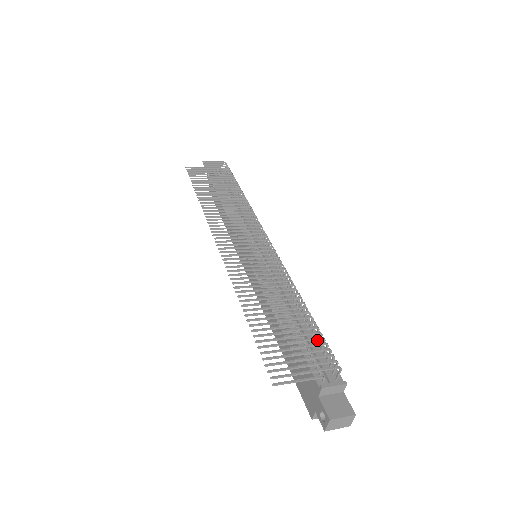
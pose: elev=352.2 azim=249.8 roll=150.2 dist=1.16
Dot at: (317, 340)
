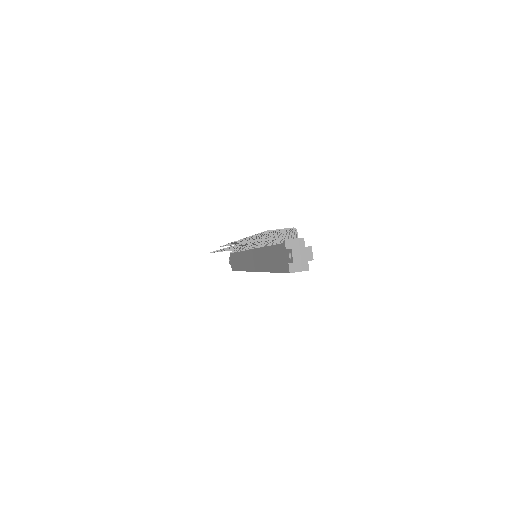
Dot at: occluded
